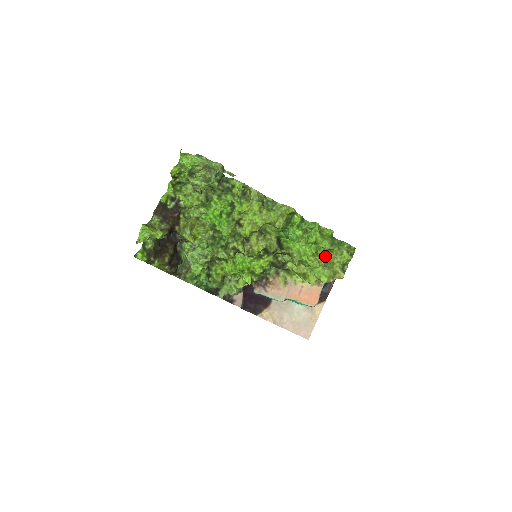
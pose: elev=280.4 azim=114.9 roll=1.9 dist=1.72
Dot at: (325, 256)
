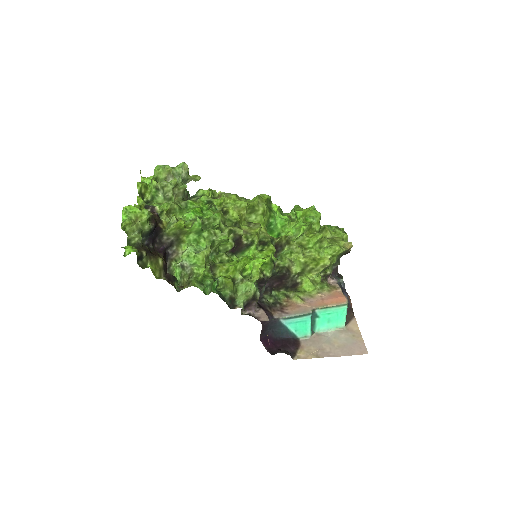
Dot at: occluded
